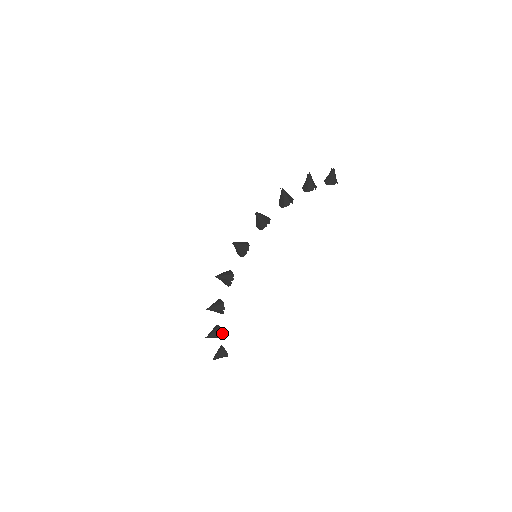
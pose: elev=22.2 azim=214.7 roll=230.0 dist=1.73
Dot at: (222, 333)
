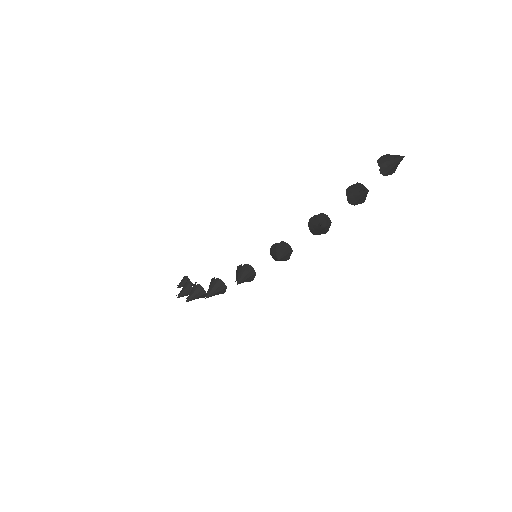
Dot at: occluded
